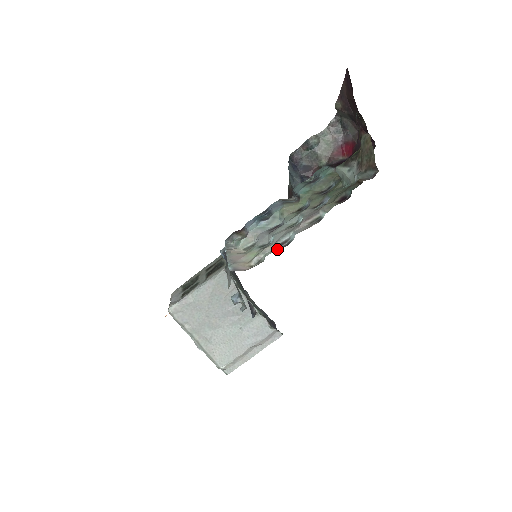
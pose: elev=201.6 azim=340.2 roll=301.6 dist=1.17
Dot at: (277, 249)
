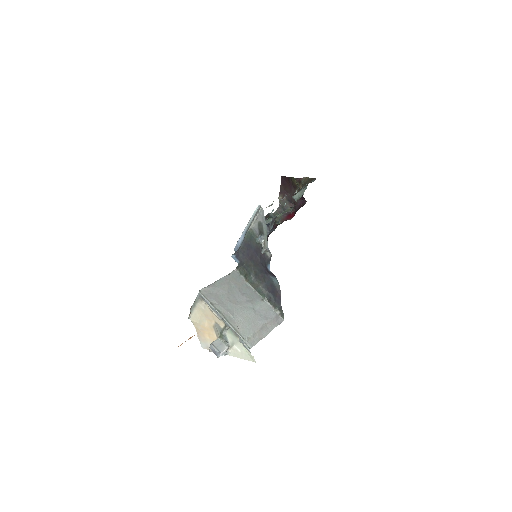
Dot at: occluded
